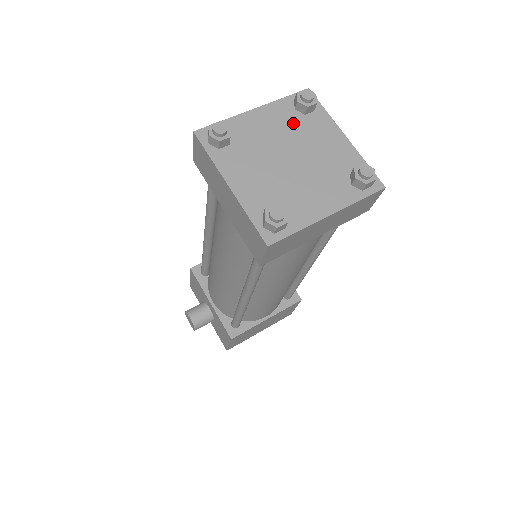
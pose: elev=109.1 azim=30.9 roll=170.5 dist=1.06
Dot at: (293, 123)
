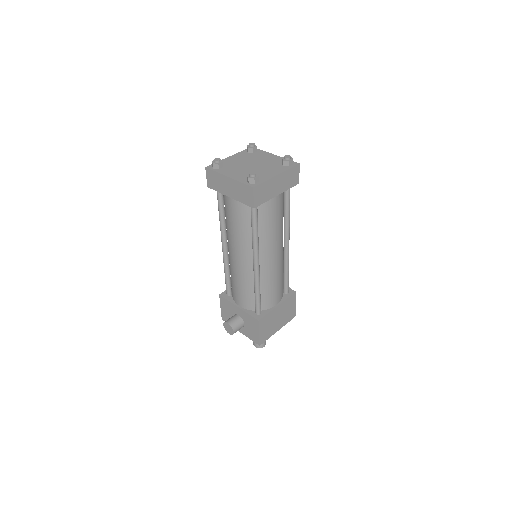
Dot at: (249, 156)
